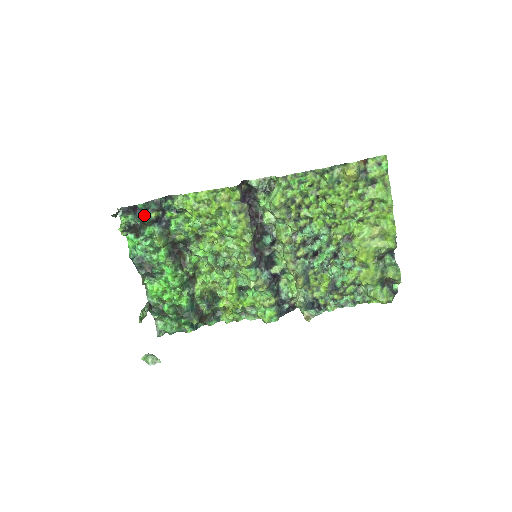
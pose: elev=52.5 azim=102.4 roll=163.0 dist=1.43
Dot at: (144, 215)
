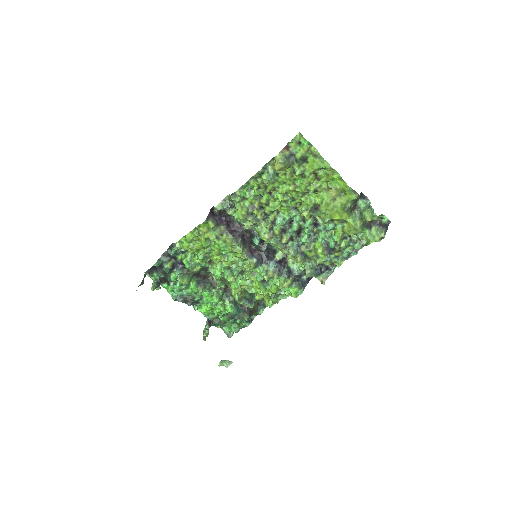
Dot at: (163, 269)
